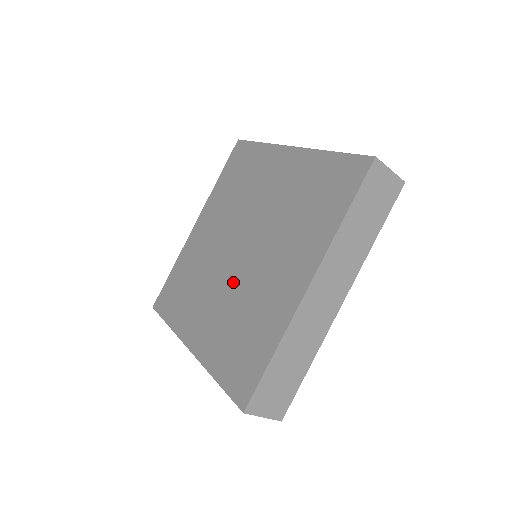
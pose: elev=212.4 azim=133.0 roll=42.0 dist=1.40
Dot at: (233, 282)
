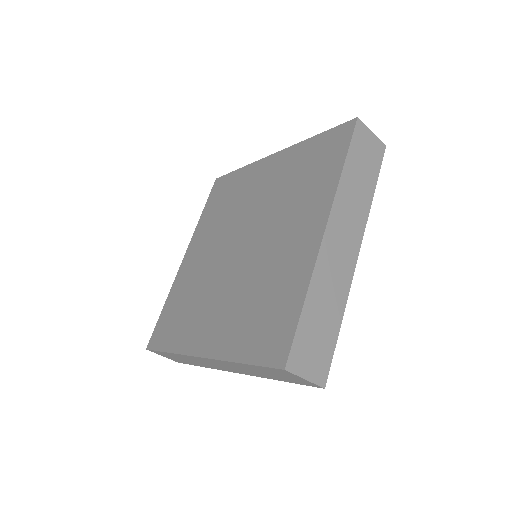
Dot at: (239, 274)
